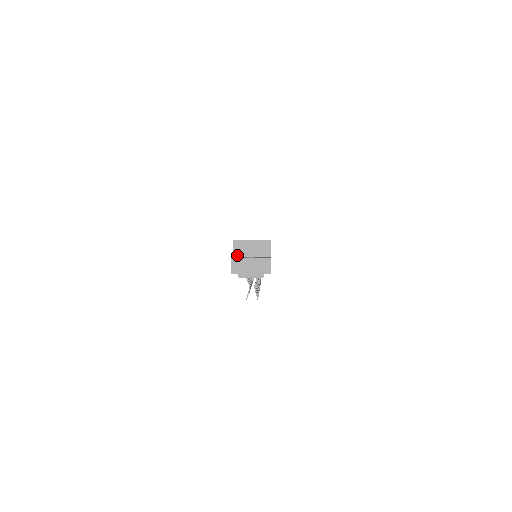
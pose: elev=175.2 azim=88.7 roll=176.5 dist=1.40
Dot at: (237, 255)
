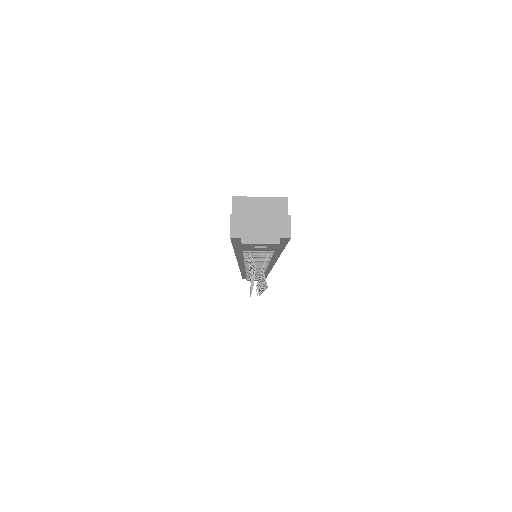
Dot at: occluded
